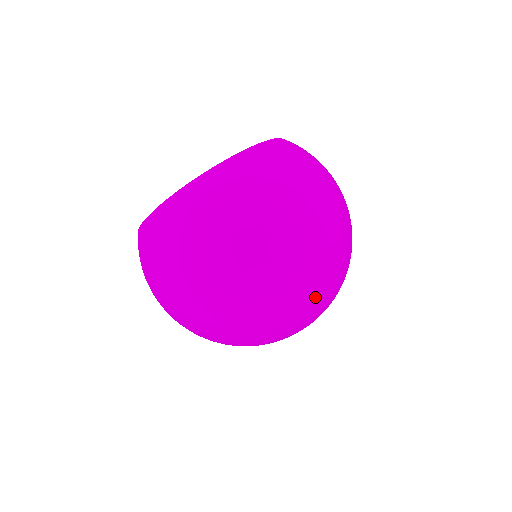
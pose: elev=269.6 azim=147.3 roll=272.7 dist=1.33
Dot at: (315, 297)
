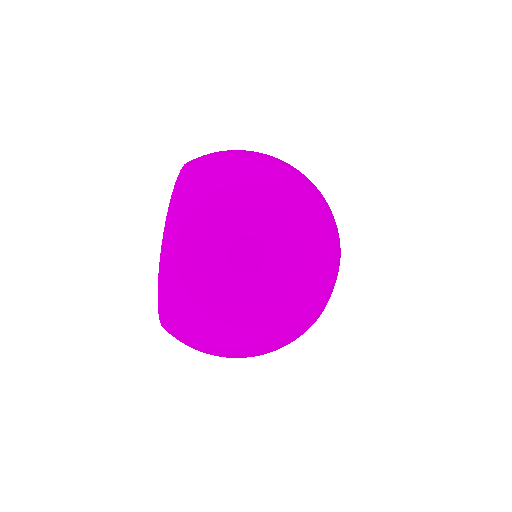
Dot at: occluded
